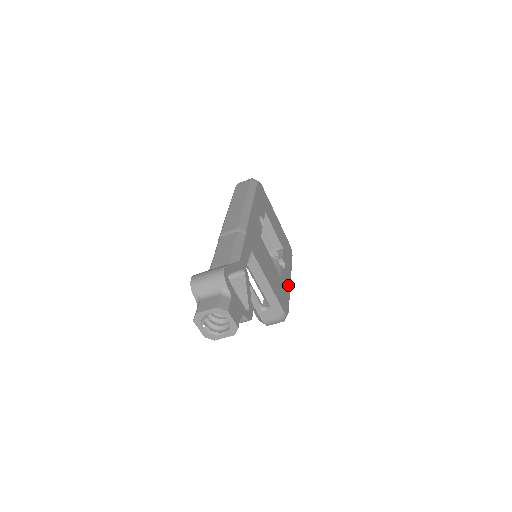
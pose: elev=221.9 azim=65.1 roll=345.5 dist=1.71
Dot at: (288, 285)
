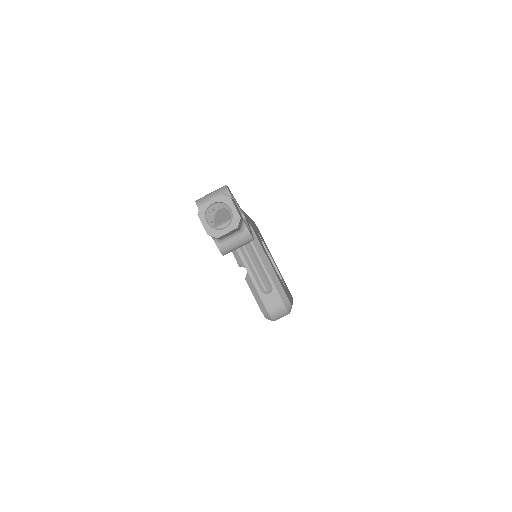
Dot at: (290, 298)
